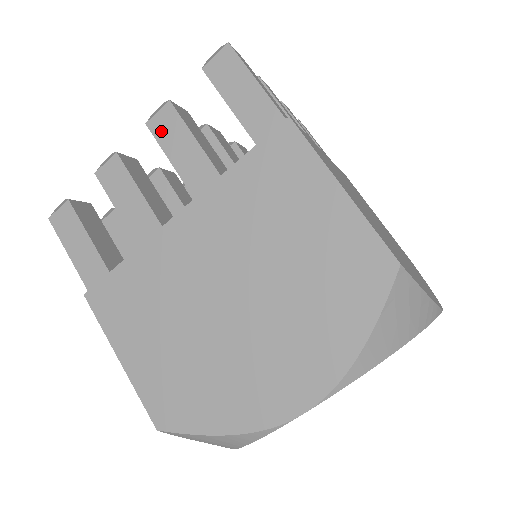
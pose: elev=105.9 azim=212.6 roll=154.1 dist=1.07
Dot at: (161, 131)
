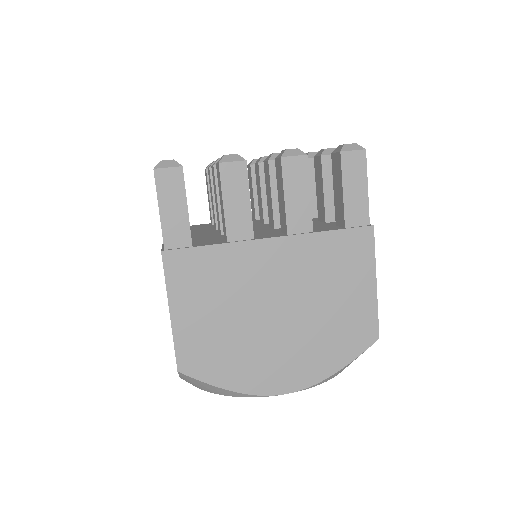
Dot at: (290, 172)
